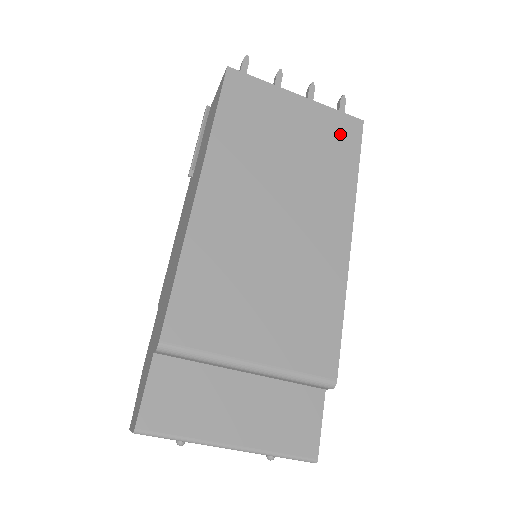
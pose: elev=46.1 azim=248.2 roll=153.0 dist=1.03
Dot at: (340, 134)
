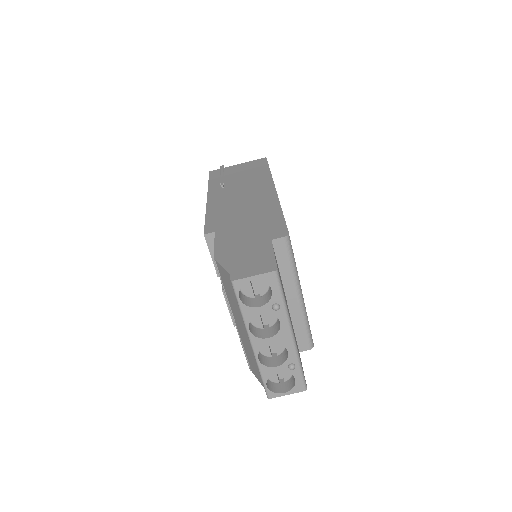
Dot at: occluded
